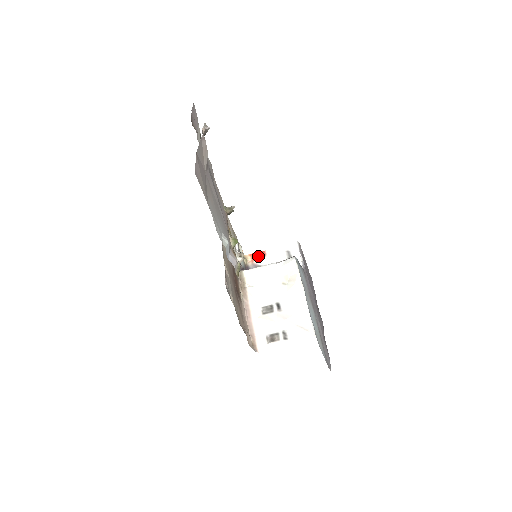
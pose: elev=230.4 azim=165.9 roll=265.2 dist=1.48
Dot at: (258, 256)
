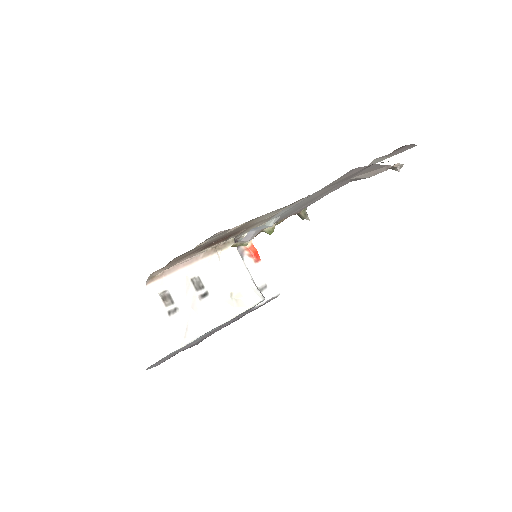
Dot at: (253, 254)
